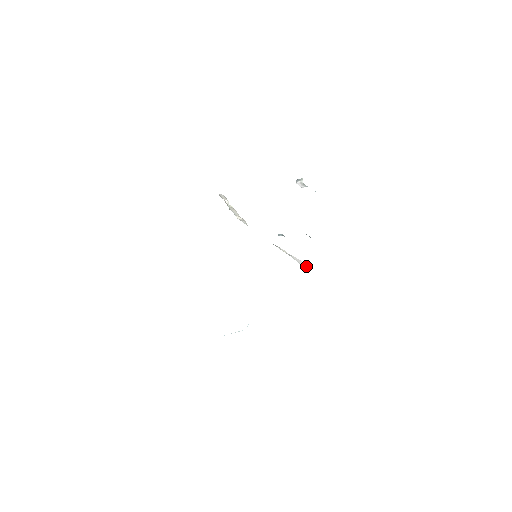
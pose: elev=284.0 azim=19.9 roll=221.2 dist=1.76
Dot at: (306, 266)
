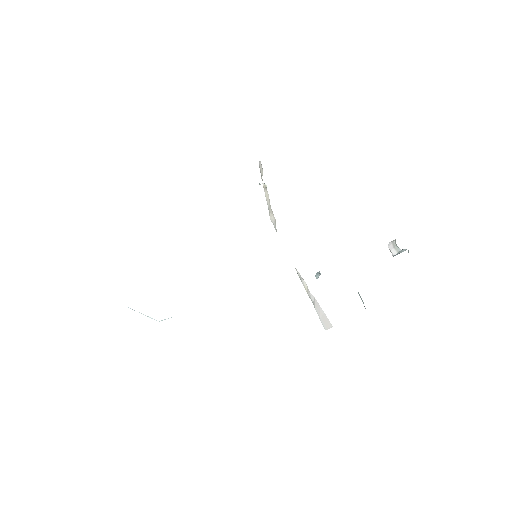
Dot at: (327, 326)
